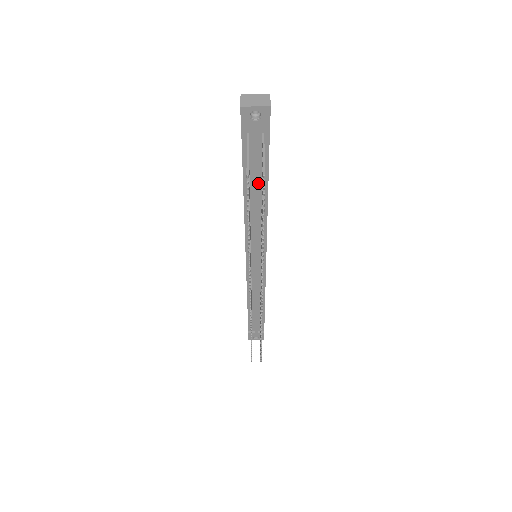
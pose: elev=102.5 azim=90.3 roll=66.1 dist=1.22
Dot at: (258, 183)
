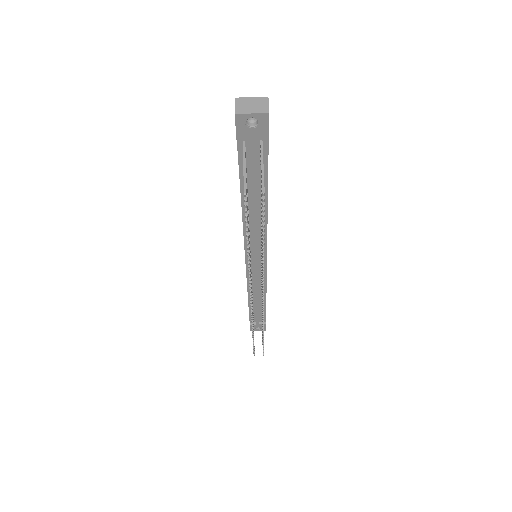
Dot at: (257, 189)
